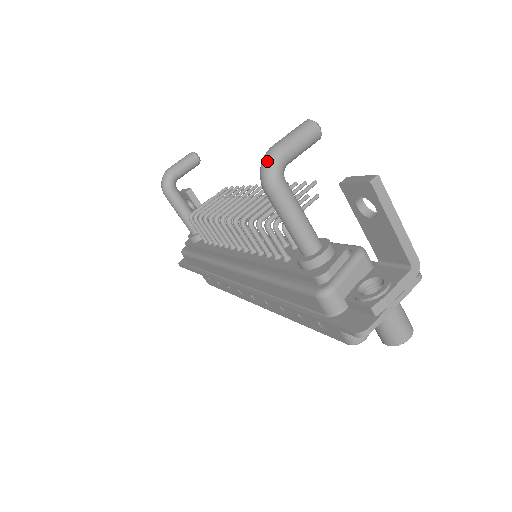
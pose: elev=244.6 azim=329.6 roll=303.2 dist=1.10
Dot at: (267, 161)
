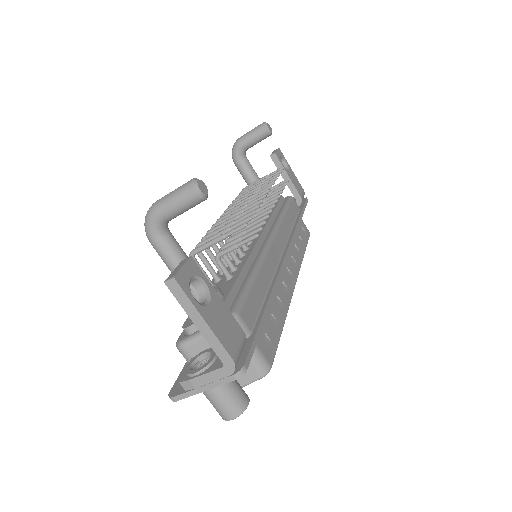
Dot at: (145, 217)
